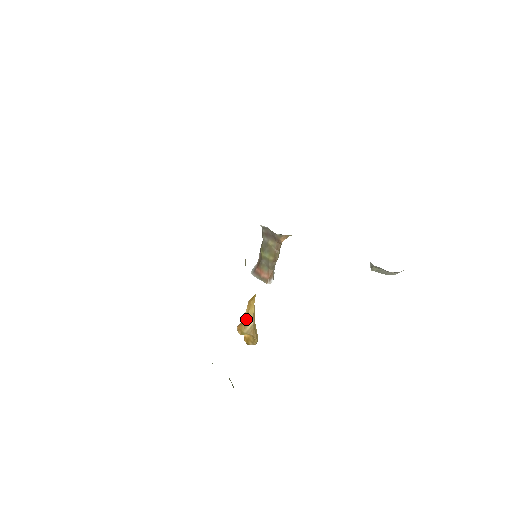
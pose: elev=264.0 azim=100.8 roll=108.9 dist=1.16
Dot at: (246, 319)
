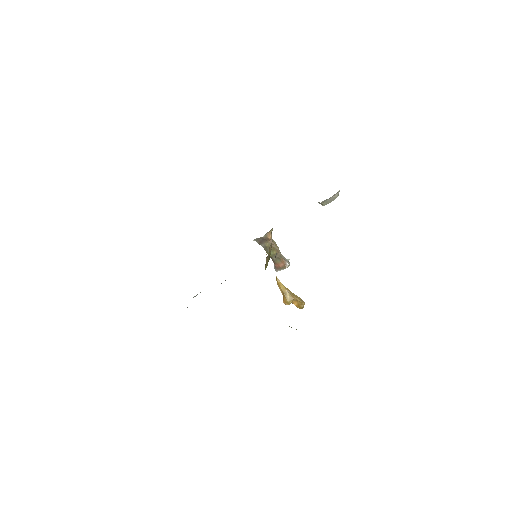
Dot at: (283, 294)
